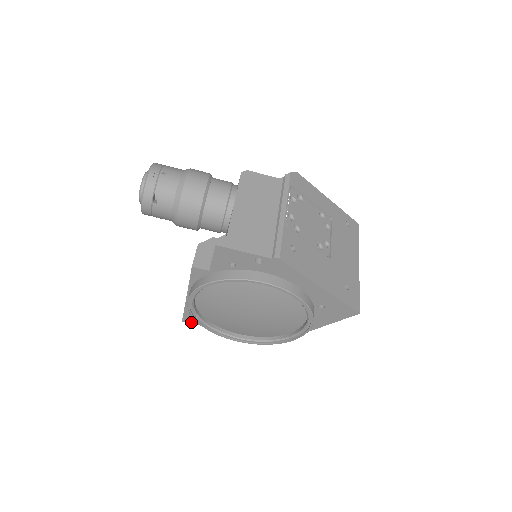
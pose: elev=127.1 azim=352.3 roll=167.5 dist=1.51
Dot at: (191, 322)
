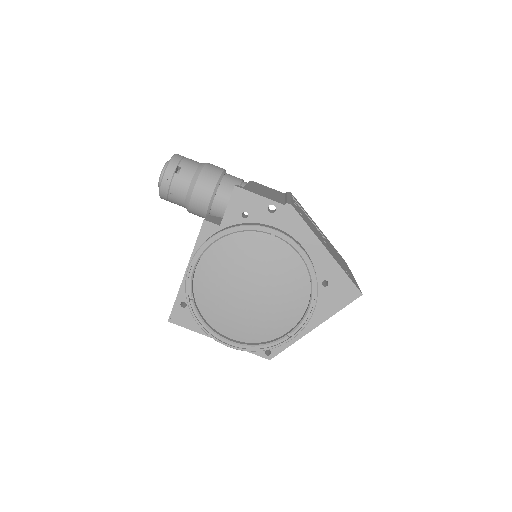
Dot at: (178, 323)
